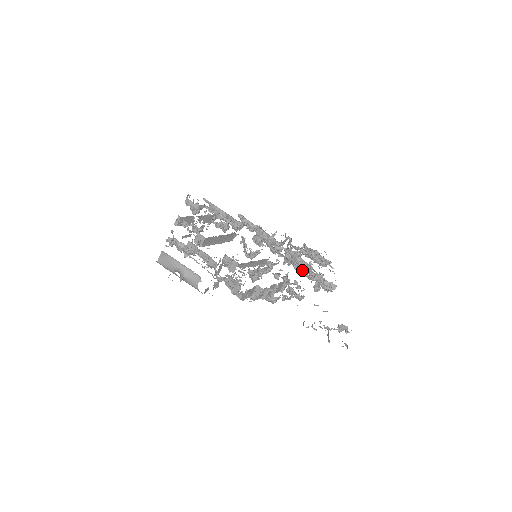
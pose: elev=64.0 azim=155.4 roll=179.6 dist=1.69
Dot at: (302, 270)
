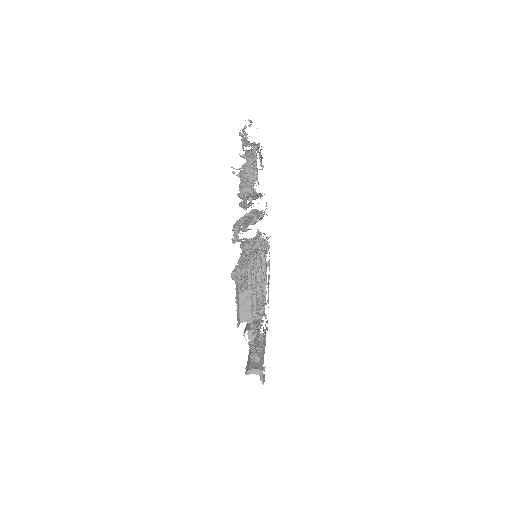
Dot at: occluded
